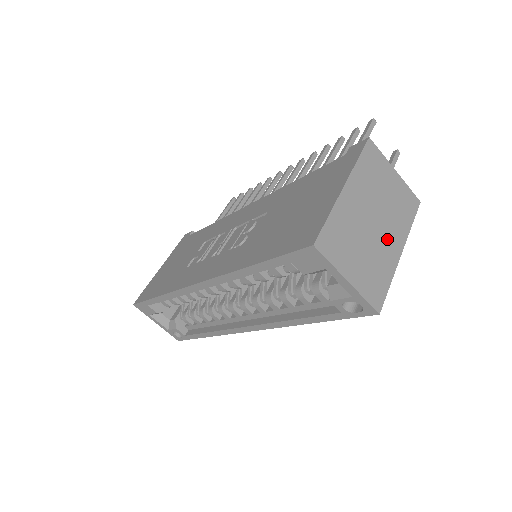
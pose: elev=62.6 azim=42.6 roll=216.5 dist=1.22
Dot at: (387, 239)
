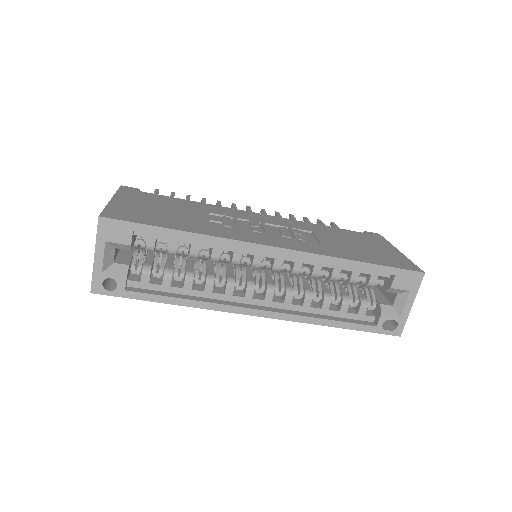
Dot at: occluded
